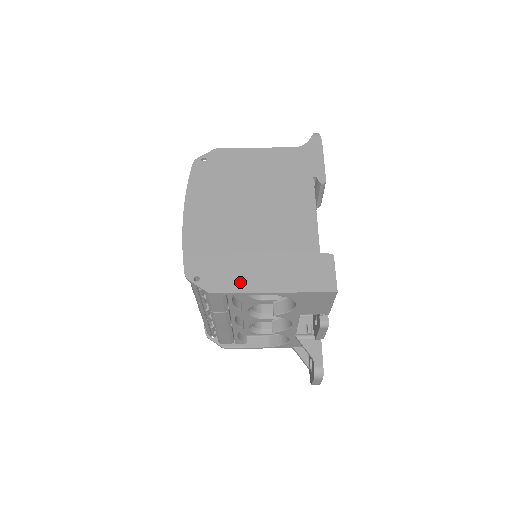
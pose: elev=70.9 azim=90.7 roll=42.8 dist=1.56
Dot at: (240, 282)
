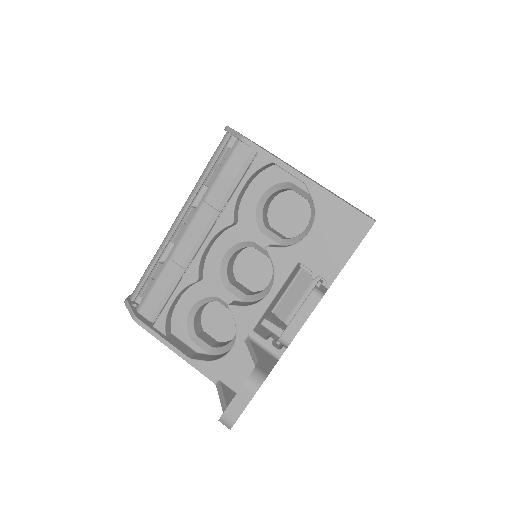
Dot at: occluded
